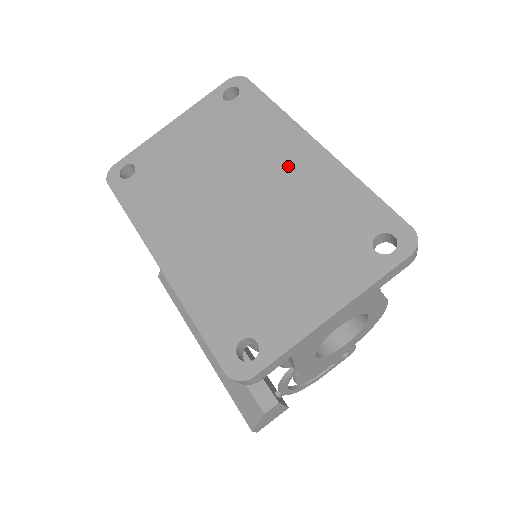
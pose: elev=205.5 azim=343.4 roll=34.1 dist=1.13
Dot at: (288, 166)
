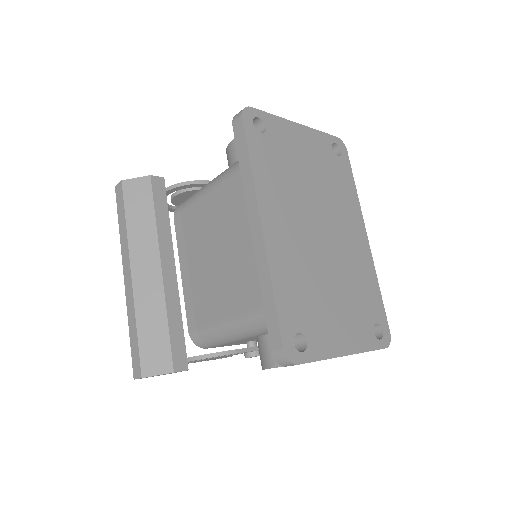
Dot at: (351, 237)
